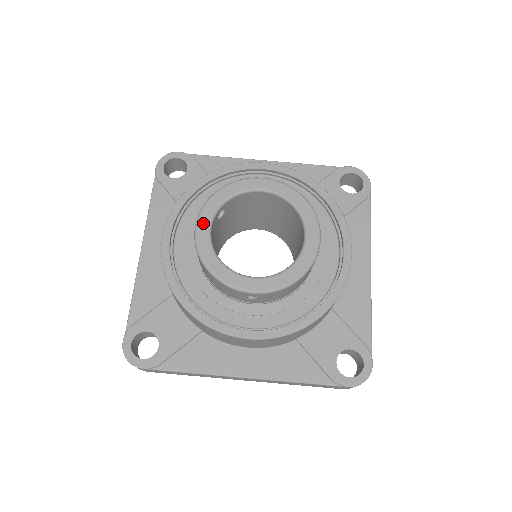
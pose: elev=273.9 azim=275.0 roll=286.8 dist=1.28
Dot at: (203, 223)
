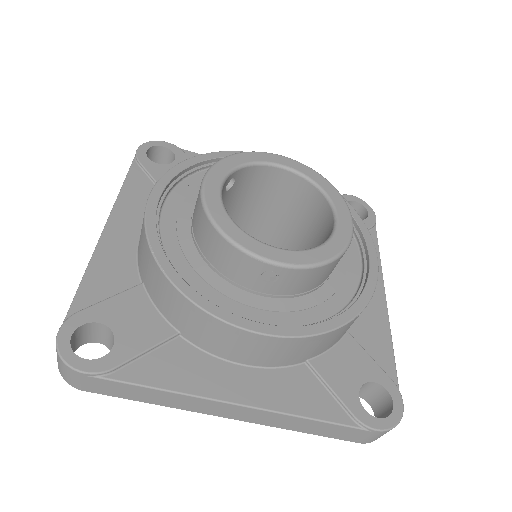
Dot at: (213, 180)
